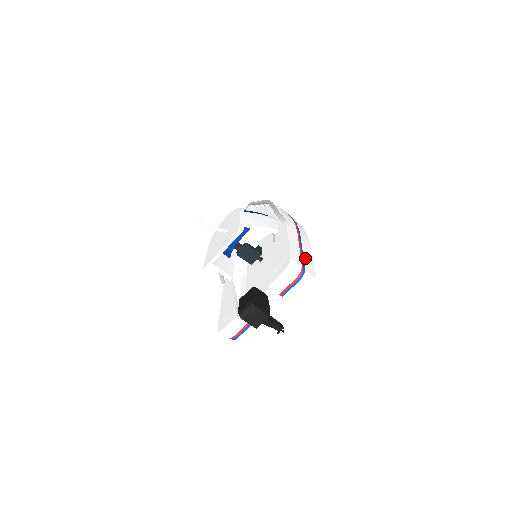
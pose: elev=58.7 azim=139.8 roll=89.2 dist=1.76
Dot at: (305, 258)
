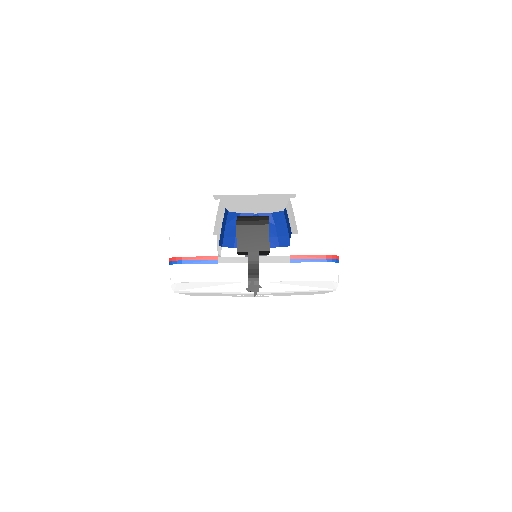
Dot at: occluded
